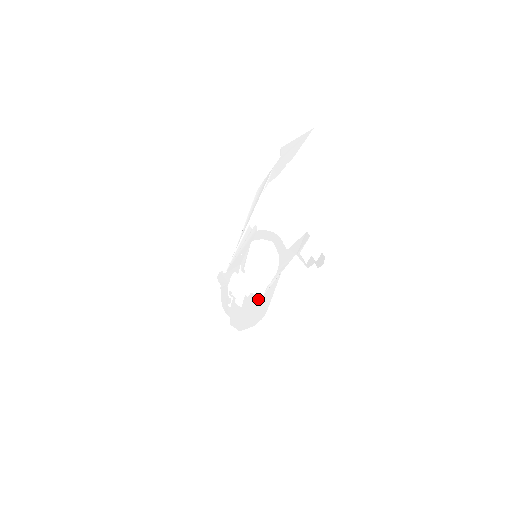
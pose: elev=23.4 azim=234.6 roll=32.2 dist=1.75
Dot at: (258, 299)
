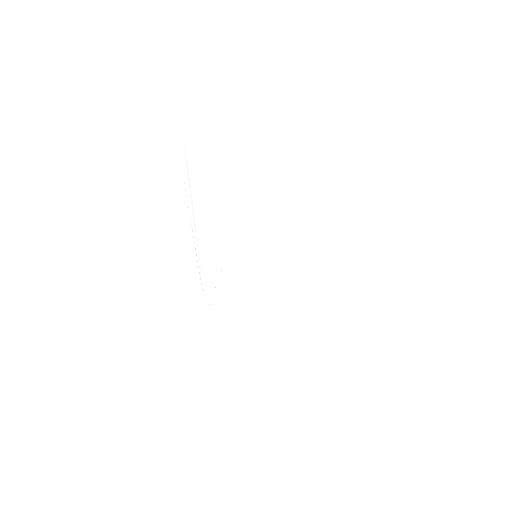
Dot at: (309, 292)
